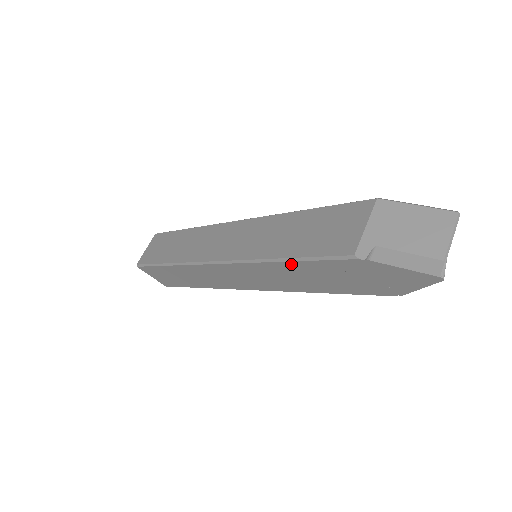
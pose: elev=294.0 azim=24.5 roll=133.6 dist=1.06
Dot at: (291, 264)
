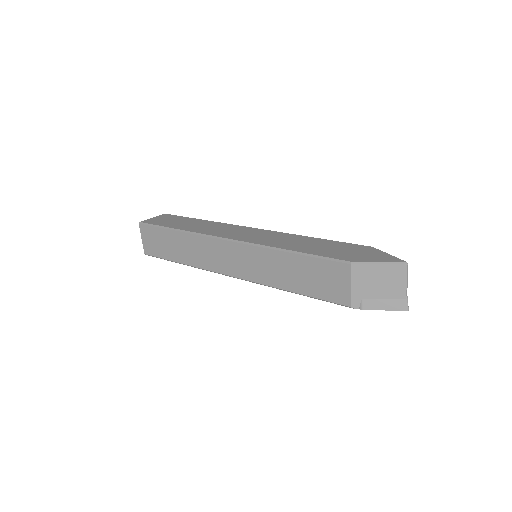
Dot at: occluded
